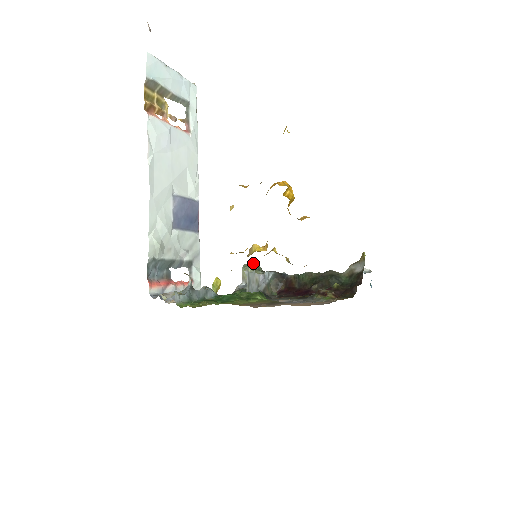
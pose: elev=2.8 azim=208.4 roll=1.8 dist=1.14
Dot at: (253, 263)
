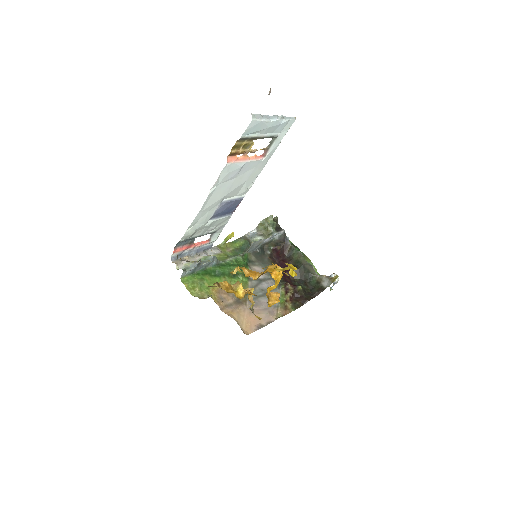
Dot at: (272, 220)
